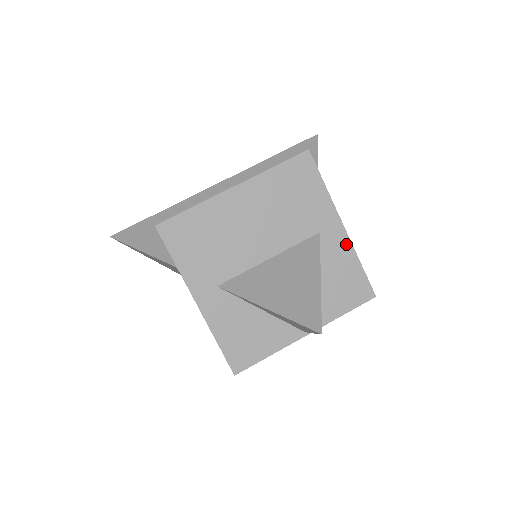
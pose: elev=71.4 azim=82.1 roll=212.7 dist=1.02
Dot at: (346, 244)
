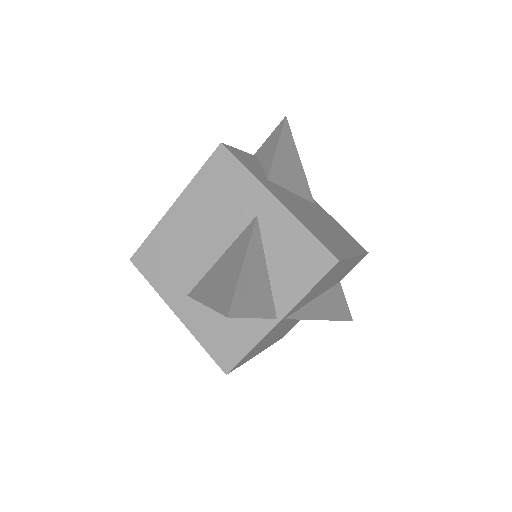
Dot at: (287, 217)
